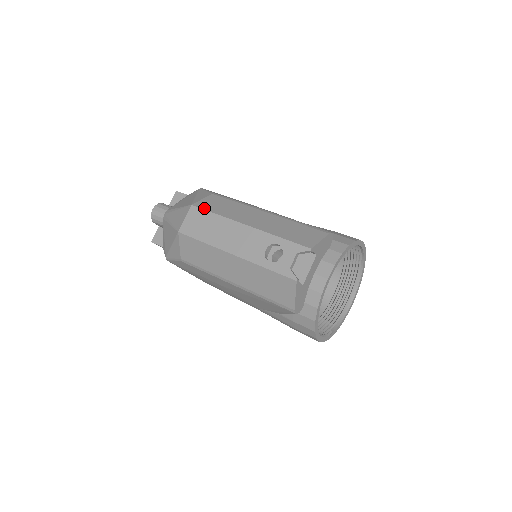
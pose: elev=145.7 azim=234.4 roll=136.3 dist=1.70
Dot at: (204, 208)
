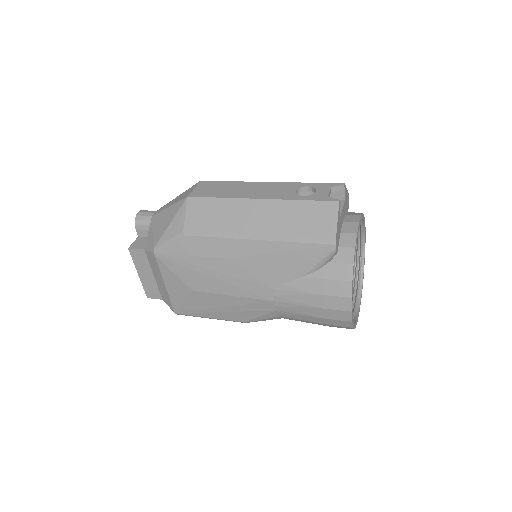
Dot at: (216, 181)
